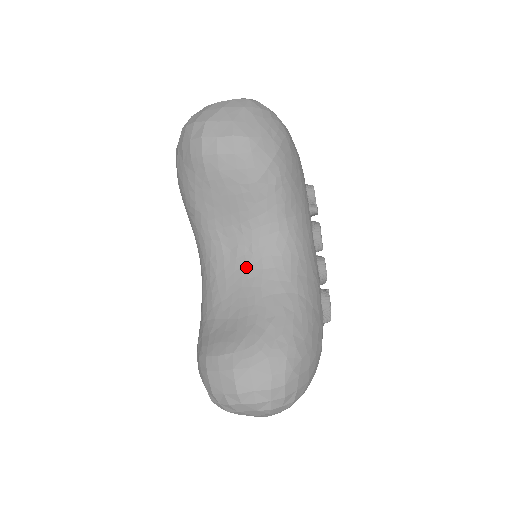
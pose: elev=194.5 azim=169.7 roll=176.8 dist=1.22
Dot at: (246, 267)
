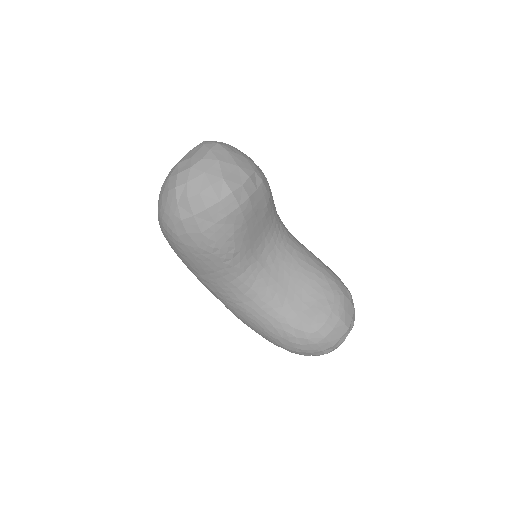
Dot at: (283, 263)
